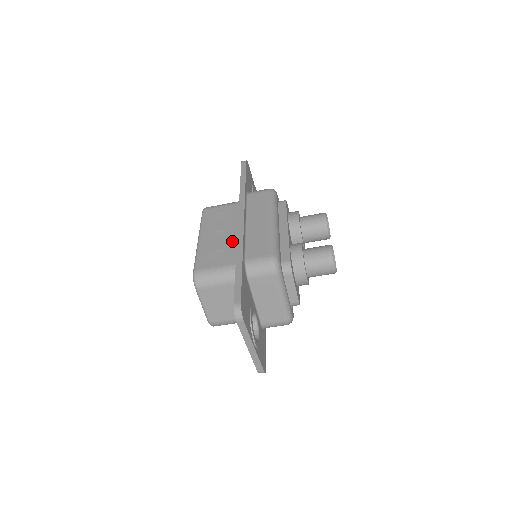
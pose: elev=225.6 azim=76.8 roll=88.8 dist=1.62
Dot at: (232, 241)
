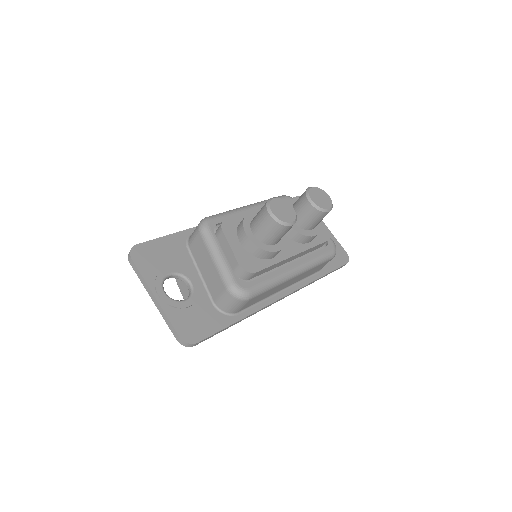
Dot at: occluded
